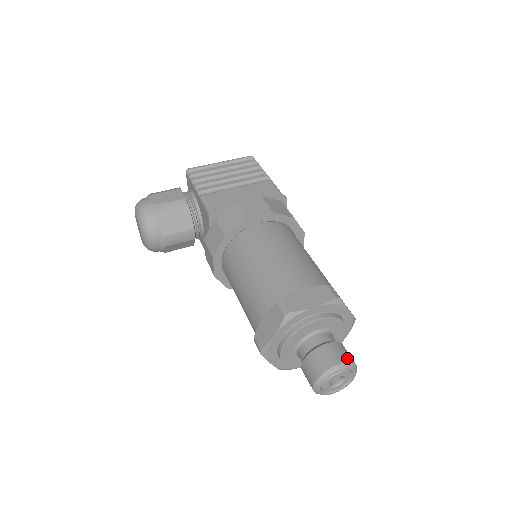
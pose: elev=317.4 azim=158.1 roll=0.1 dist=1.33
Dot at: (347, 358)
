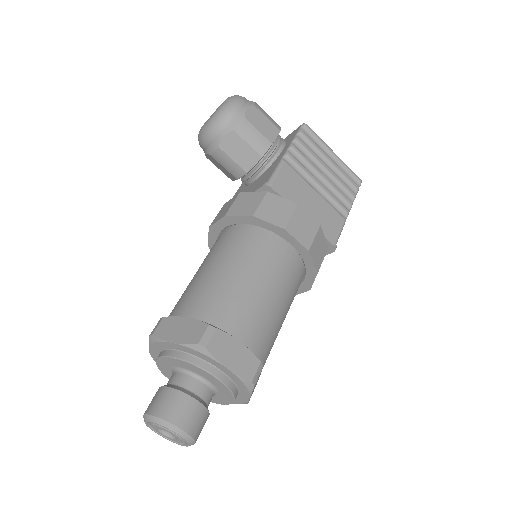
Dot at: (195, 432)
